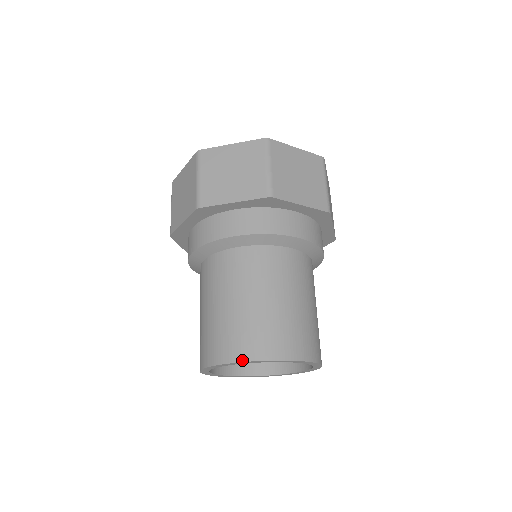
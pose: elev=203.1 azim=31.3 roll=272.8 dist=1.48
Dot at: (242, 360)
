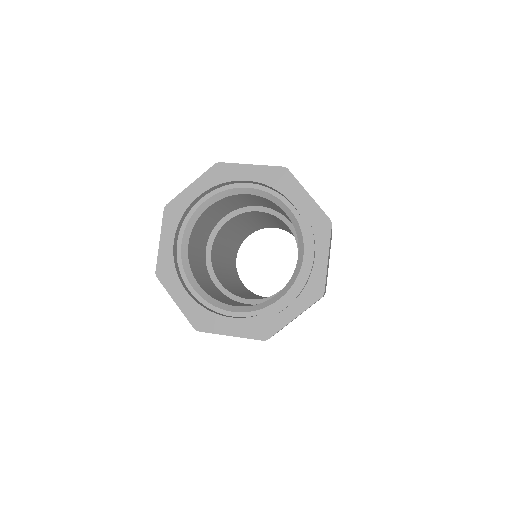
Dot at: occluded
